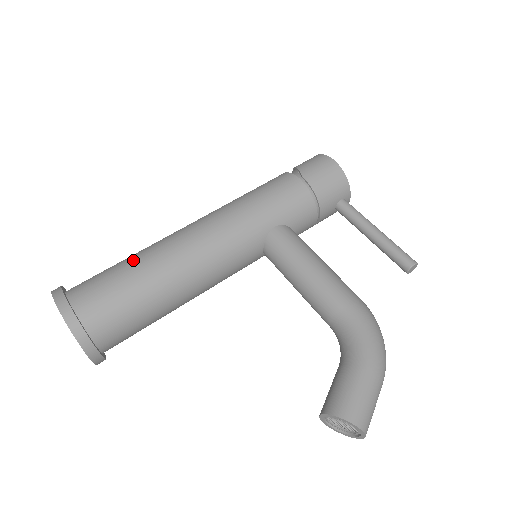
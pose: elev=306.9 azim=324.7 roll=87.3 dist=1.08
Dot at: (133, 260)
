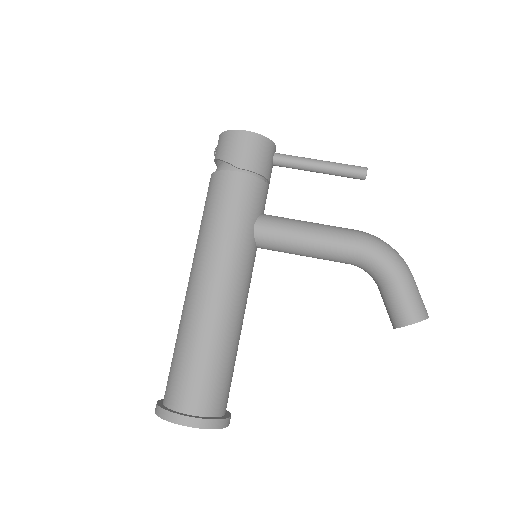
Dot at: (190, 346)
